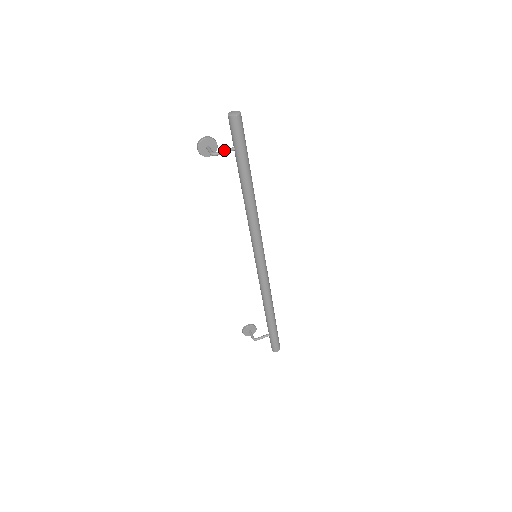
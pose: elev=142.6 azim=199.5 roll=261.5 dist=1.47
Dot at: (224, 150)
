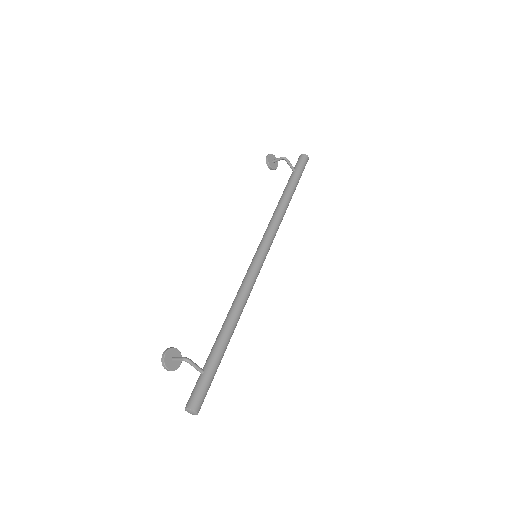
Dot at: occluded
